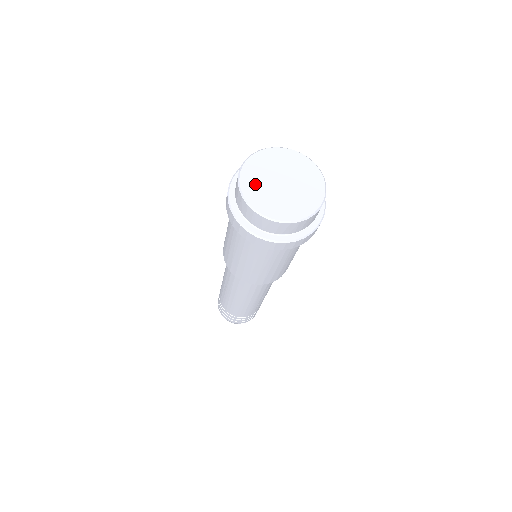
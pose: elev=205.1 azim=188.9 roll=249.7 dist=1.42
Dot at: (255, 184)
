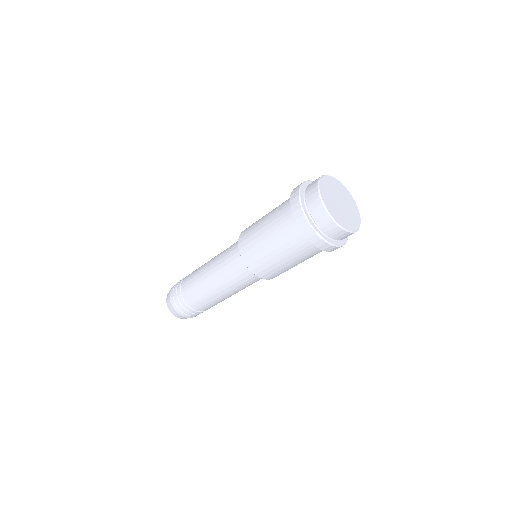
Dot at: (329, 186)
